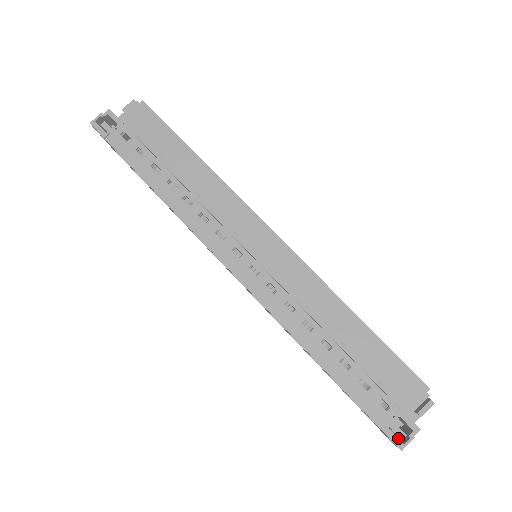
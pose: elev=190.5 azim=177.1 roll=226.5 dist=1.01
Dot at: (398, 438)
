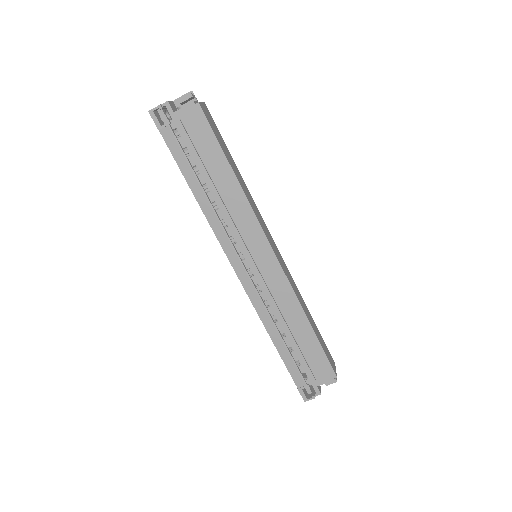
Dot at: occluded
